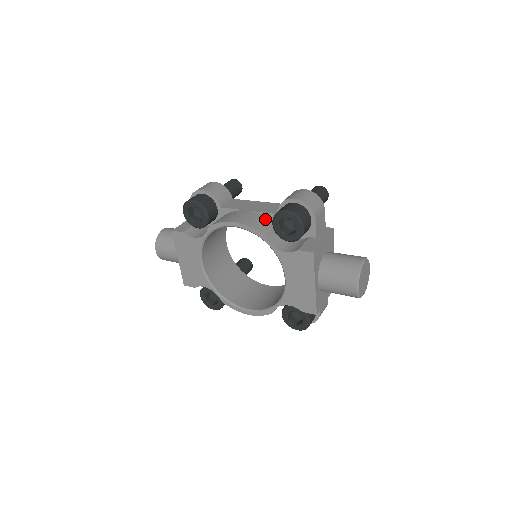
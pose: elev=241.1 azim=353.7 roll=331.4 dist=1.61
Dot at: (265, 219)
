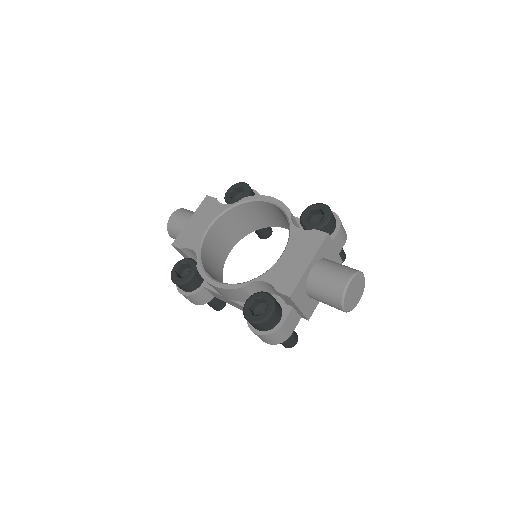
Dot at: occluded
